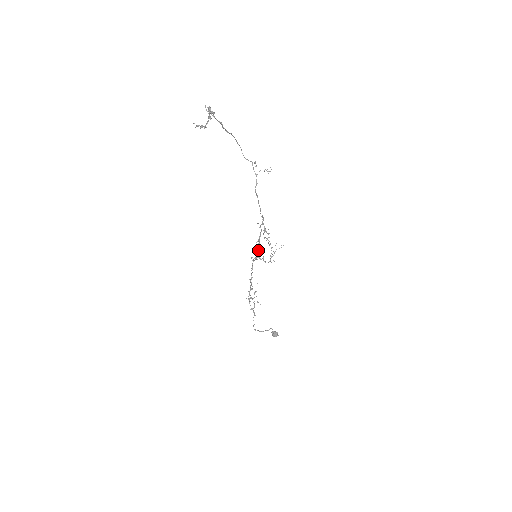
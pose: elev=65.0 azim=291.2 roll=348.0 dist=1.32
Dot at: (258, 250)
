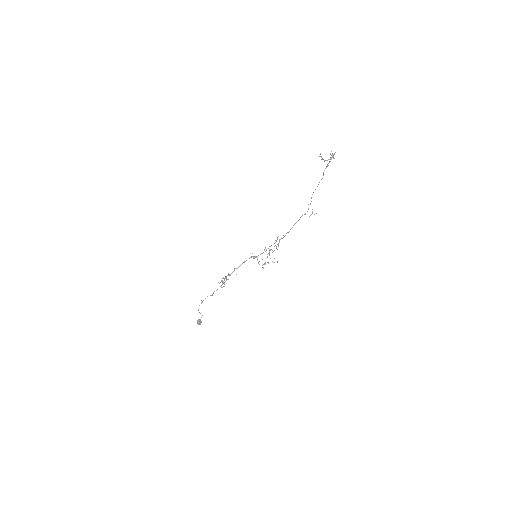
Dot at: (262, 253)
